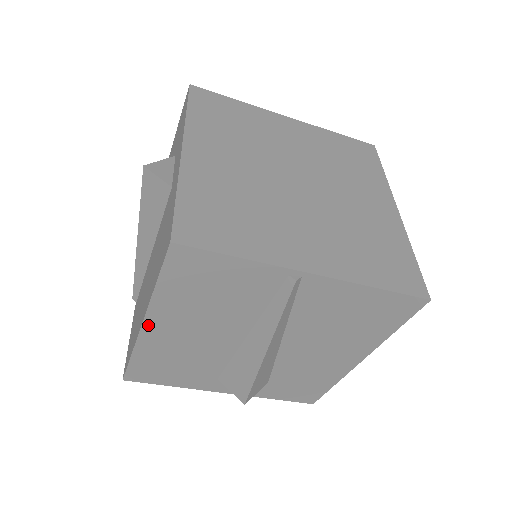
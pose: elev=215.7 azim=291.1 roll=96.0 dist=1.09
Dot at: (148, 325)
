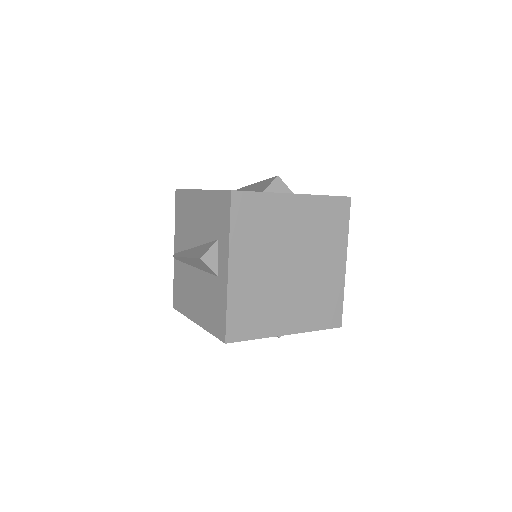
Dot at: occluded
